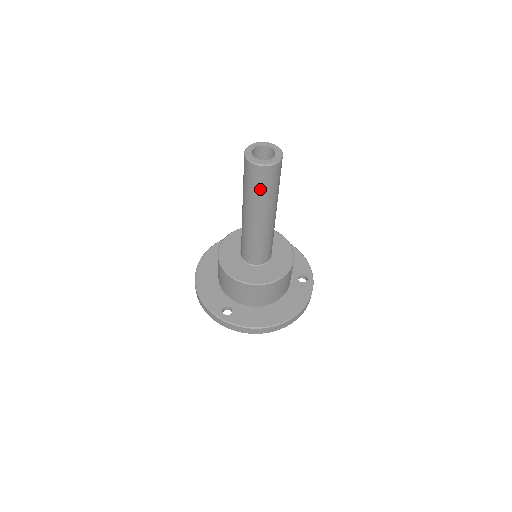
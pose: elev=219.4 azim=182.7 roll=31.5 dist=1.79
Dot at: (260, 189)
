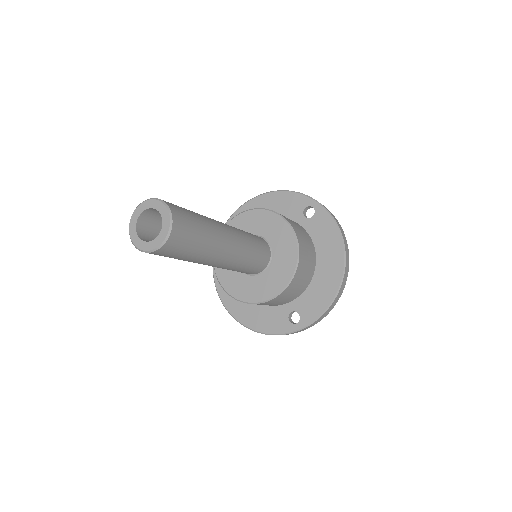
Dot at: (191, 249)
